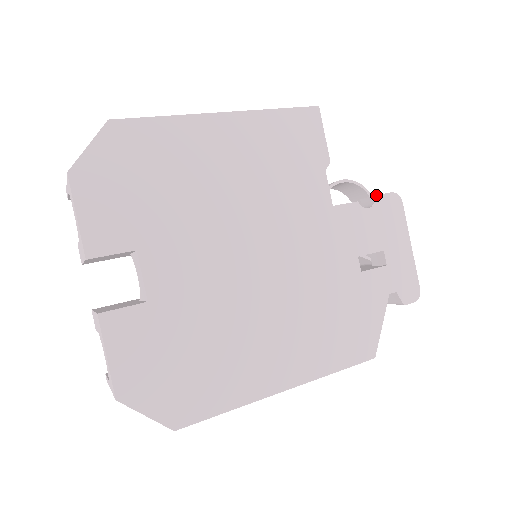
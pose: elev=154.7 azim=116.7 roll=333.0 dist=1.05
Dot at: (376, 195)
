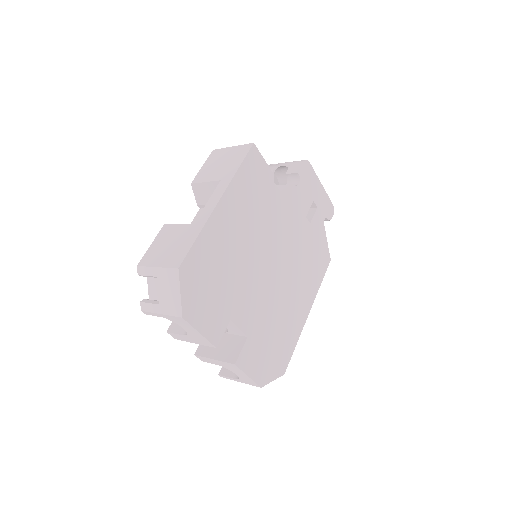
Dot at: (299, 171)
